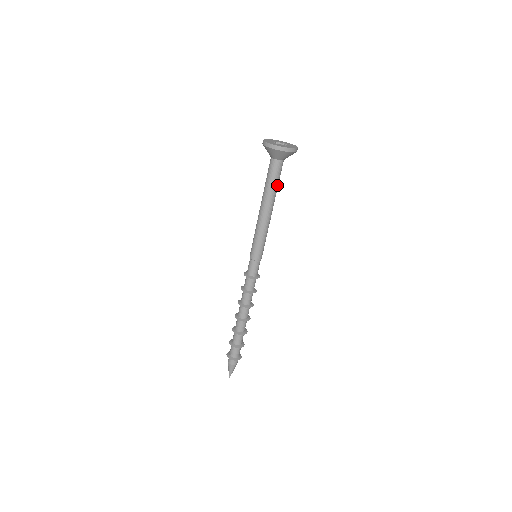
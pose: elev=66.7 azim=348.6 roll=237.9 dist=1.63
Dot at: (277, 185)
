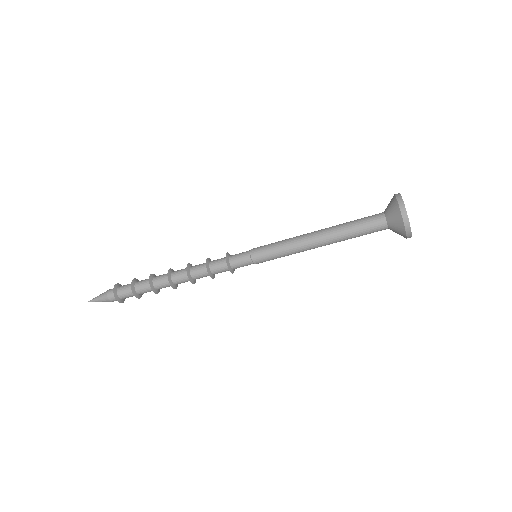
Dot at: (355, 236)
